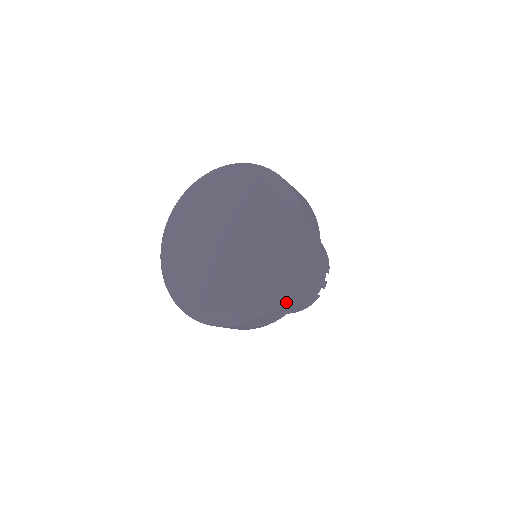
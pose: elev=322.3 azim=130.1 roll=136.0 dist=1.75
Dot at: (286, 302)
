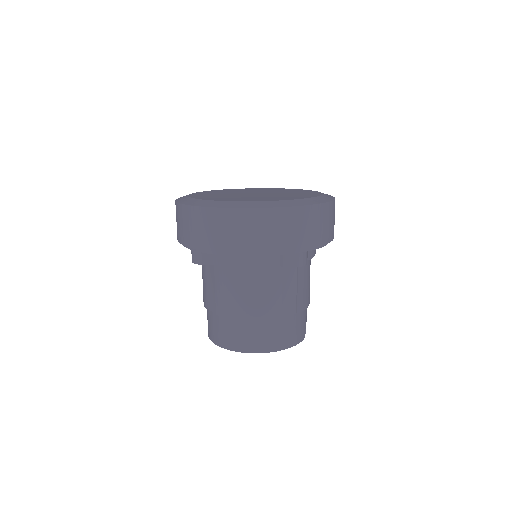
Dot at: (330, 218)
